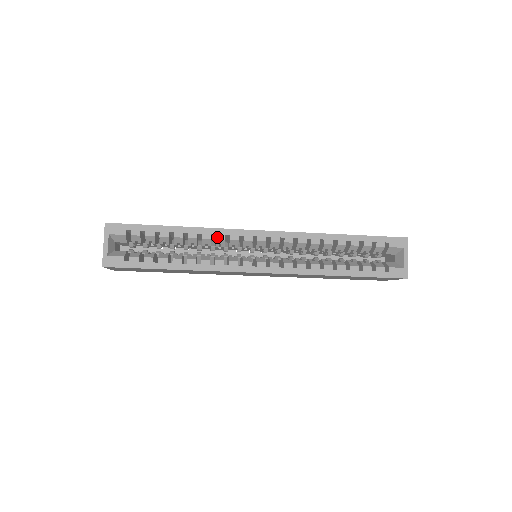
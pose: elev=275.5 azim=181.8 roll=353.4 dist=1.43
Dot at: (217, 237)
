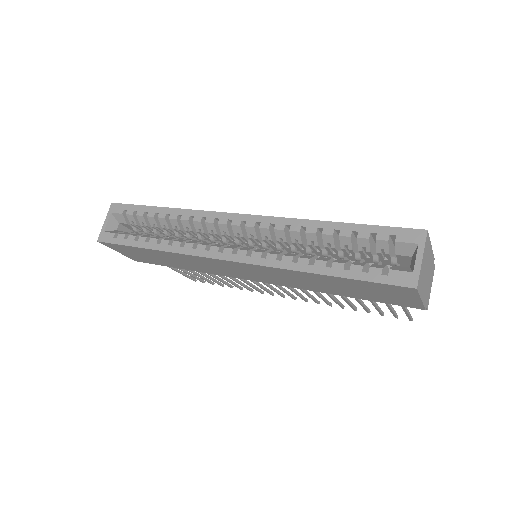
Dot at: (194, 219)
